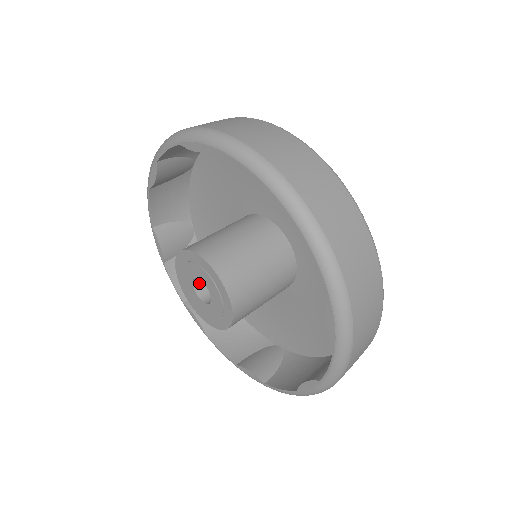
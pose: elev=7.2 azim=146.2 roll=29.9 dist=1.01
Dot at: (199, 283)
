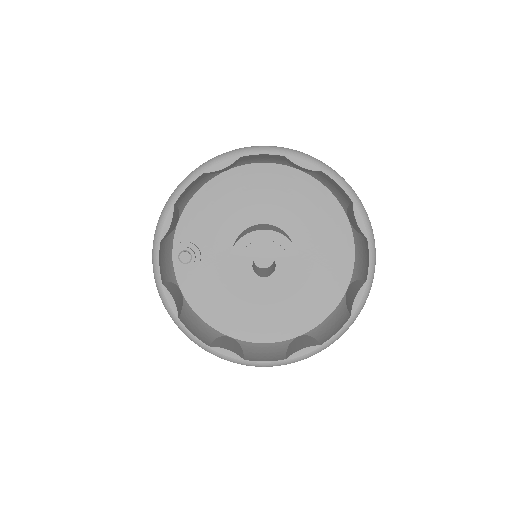
Dot at: (253, 260)
